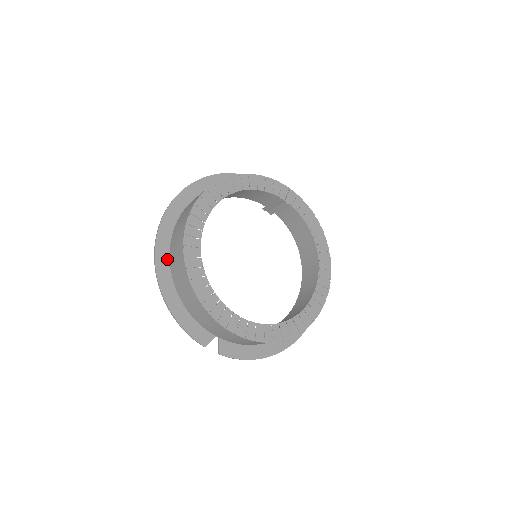
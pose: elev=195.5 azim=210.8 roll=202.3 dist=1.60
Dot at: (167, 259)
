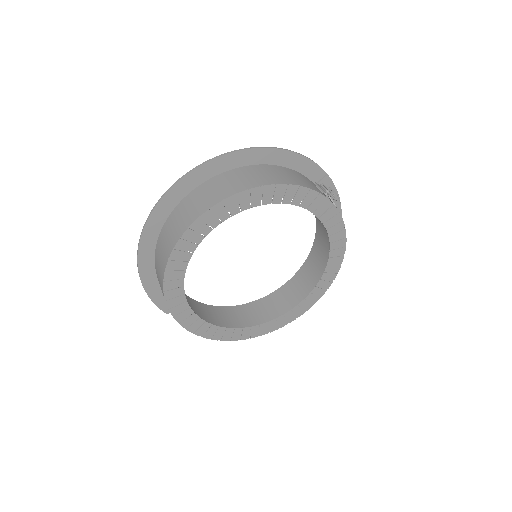
Dot at: (155, 238)
